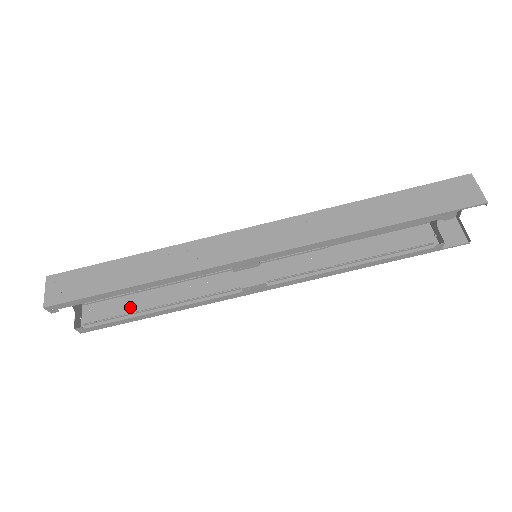
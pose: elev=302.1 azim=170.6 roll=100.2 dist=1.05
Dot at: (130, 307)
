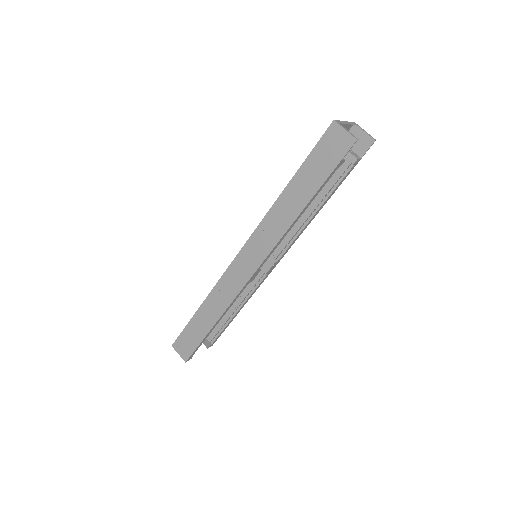
Dot at: (222, 317)
